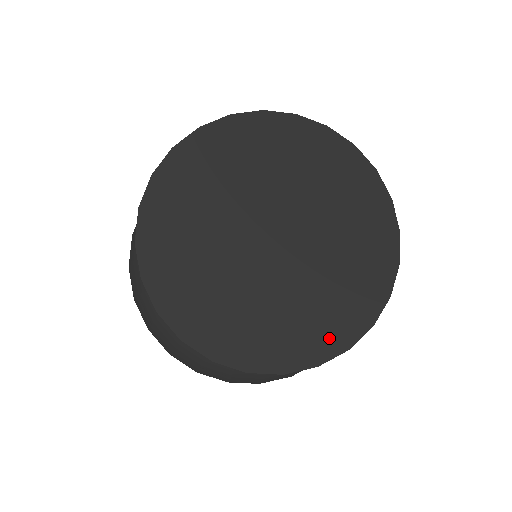
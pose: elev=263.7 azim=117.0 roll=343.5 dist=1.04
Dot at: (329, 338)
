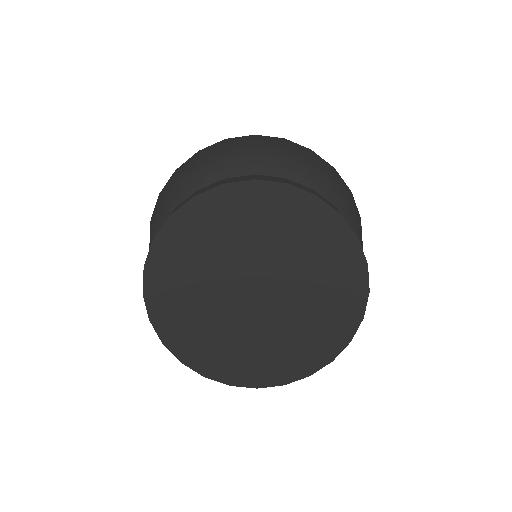
Dot at: (332, 341)
